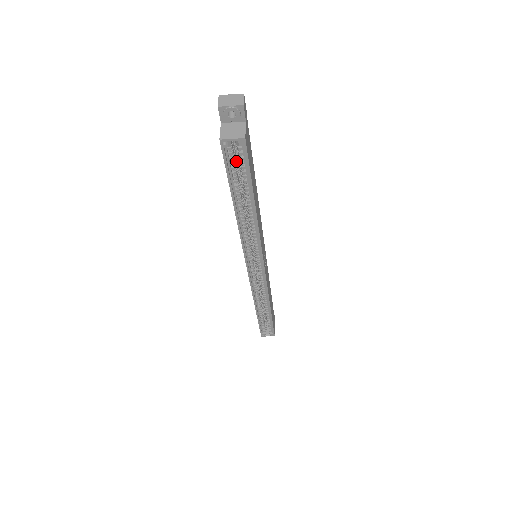
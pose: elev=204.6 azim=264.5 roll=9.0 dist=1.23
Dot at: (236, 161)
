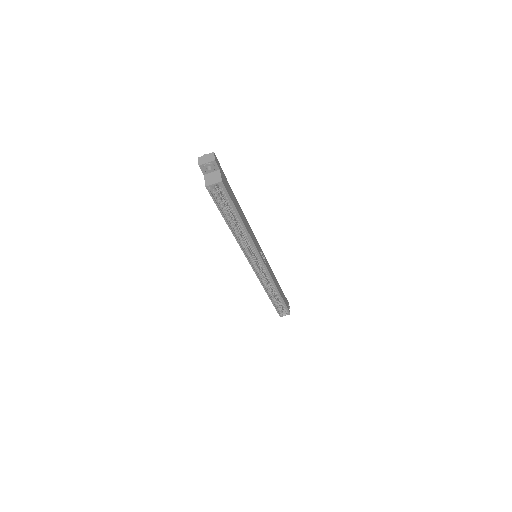
Dot at: (221, 196)
